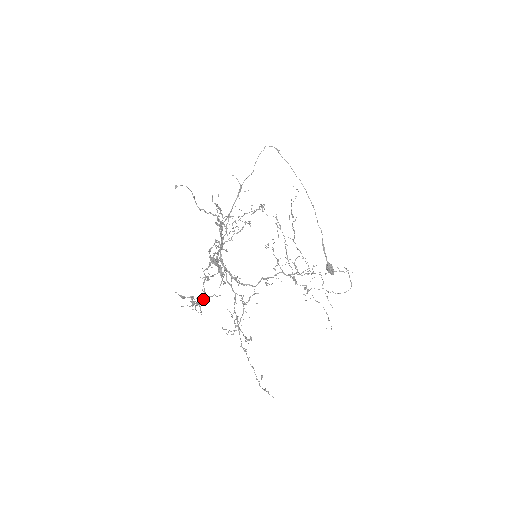
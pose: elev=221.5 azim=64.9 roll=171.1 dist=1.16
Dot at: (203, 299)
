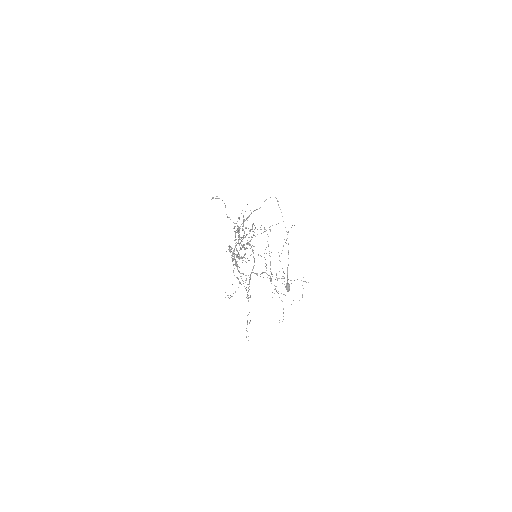
Dot at: (244, 257)
